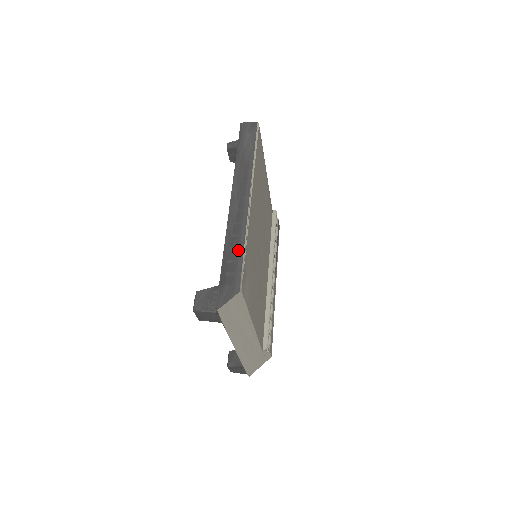
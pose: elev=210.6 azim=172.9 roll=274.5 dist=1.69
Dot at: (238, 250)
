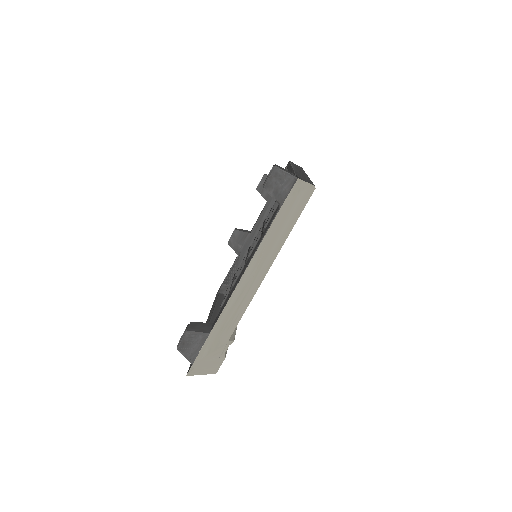
Dot at: (307, 178)
